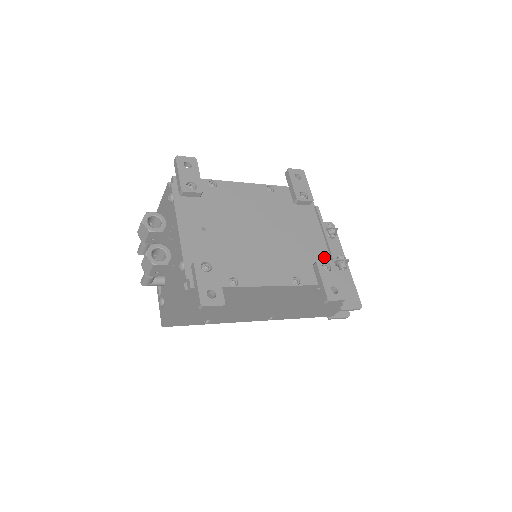
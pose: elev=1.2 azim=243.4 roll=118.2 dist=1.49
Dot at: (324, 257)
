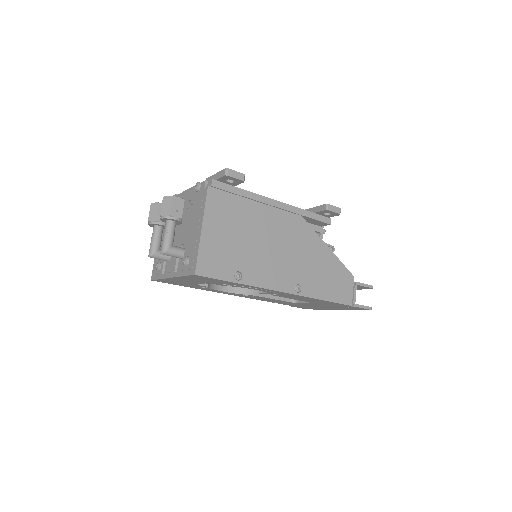
Dot at: occluded
